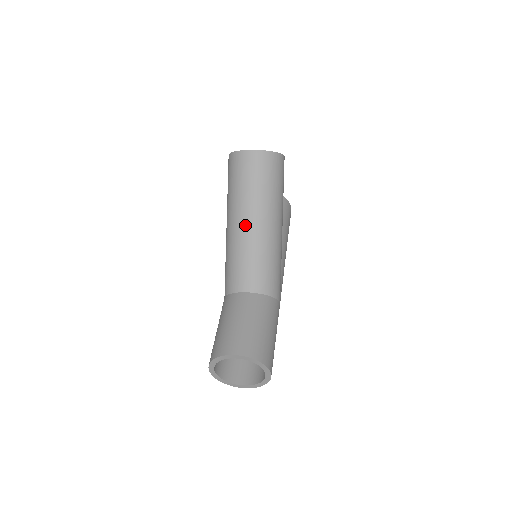
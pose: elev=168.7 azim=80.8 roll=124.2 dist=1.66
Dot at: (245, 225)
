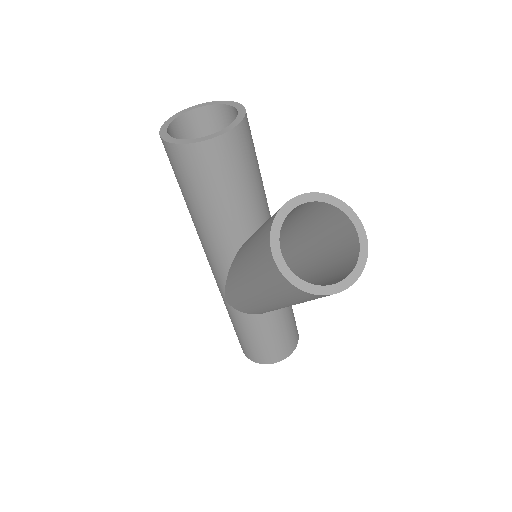
Dot at: occluded
